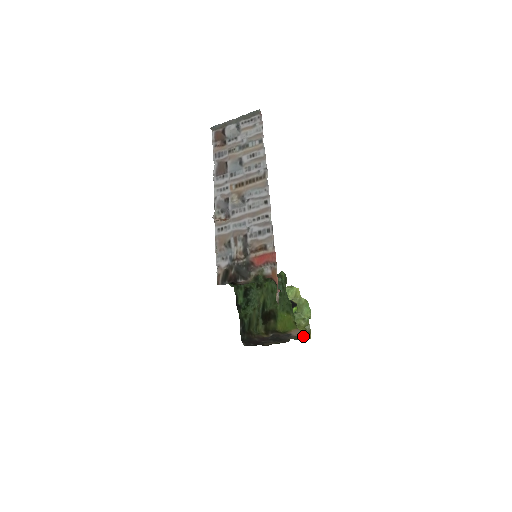
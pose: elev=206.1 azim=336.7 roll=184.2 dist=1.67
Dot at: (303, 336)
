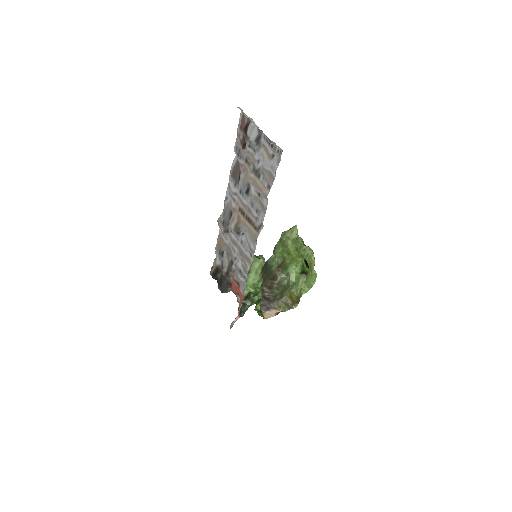
Dot at: (282, 311)
